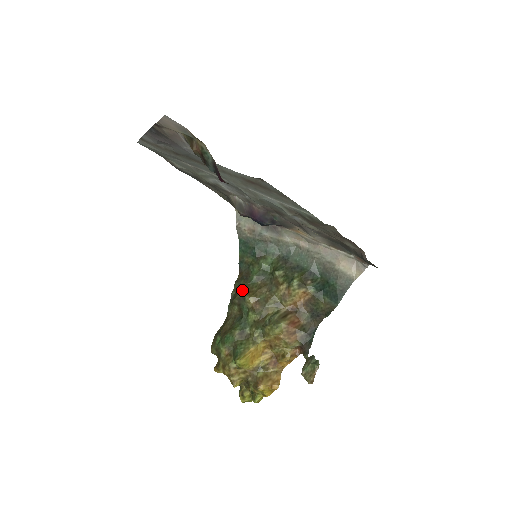
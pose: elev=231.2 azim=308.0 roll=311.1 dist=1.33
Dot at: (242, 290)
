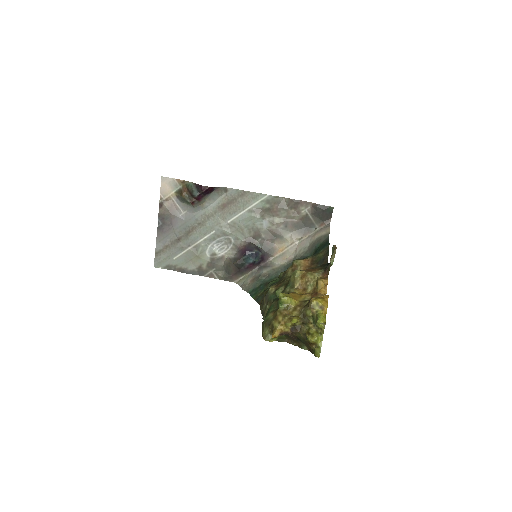
Dot at: occluded
